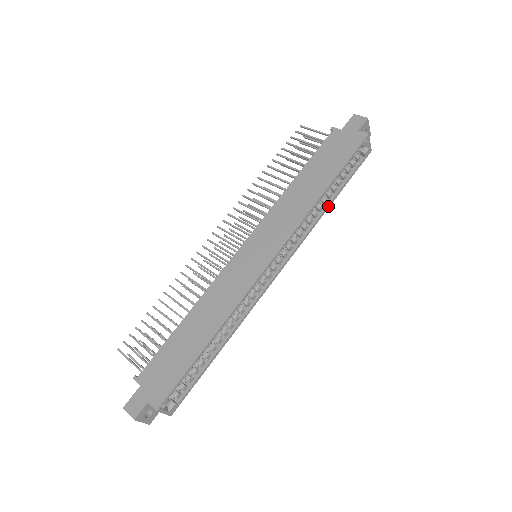
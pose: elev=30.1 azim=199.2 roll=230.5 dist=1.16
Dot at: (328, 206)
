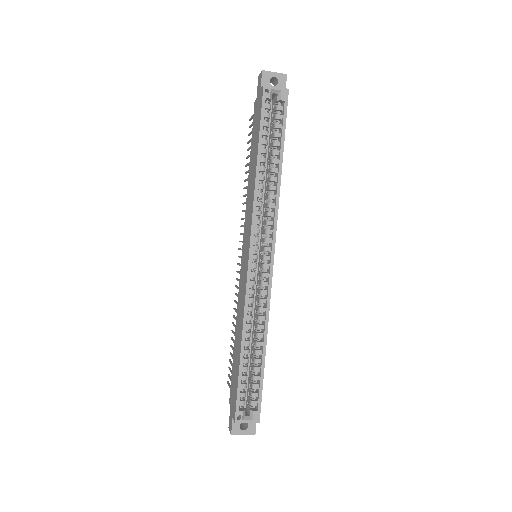
Dot at: (279, 171)
